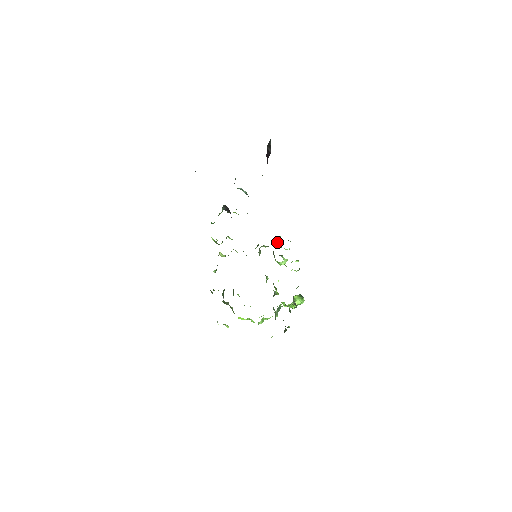
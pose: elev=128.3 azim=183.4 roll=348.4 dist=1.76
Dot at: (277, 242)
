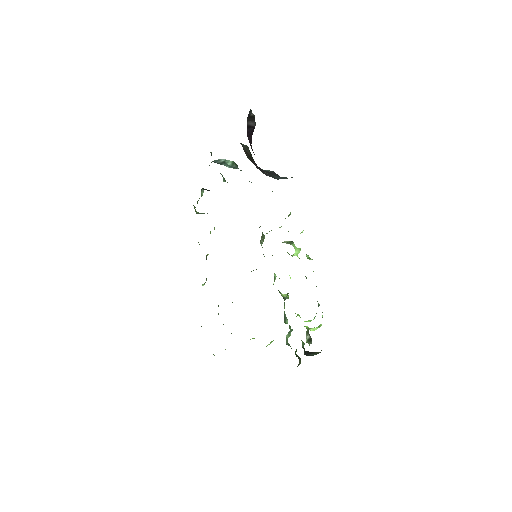
Dot at: occluded
